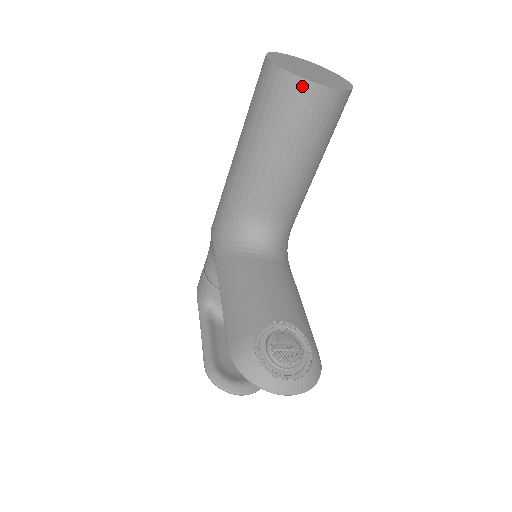
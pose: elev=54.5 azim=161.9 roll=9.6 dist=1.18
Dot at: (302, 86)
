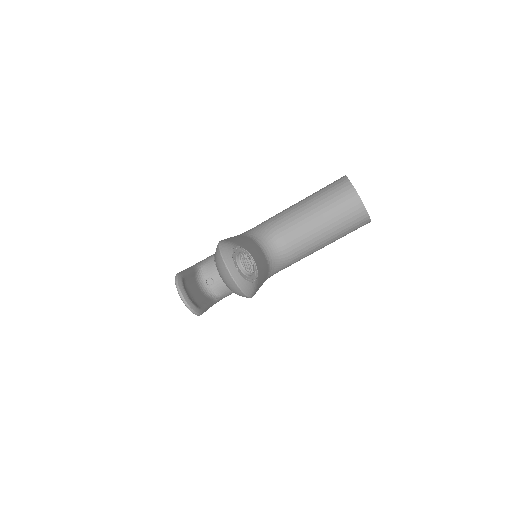
Dot at: (351, 191)
